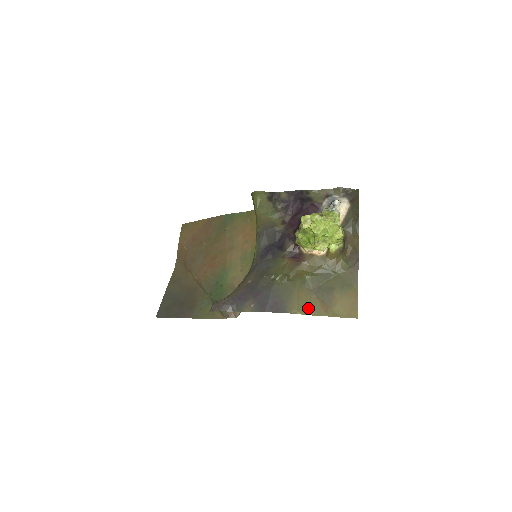
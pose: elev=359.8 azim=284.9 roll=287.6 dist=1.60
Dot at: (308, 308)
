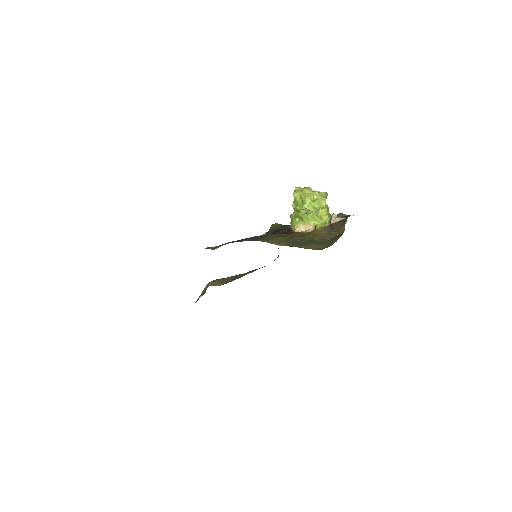
Dot at: (279, 244)
